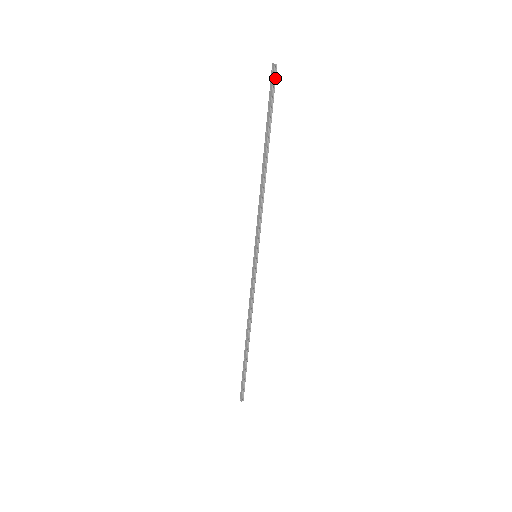
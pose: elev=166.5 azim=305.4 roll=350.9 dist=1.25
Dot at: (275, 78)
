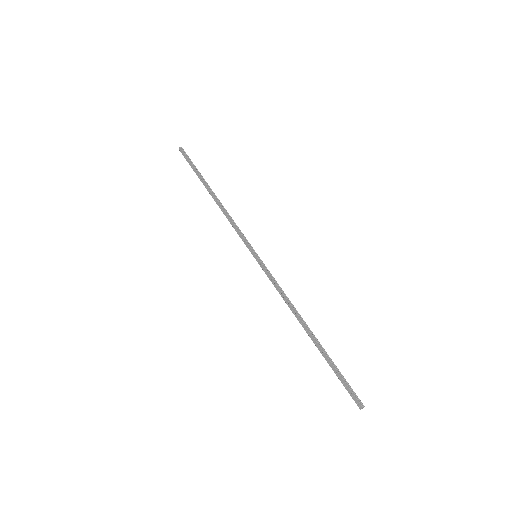
Dot at: (185, 153)
